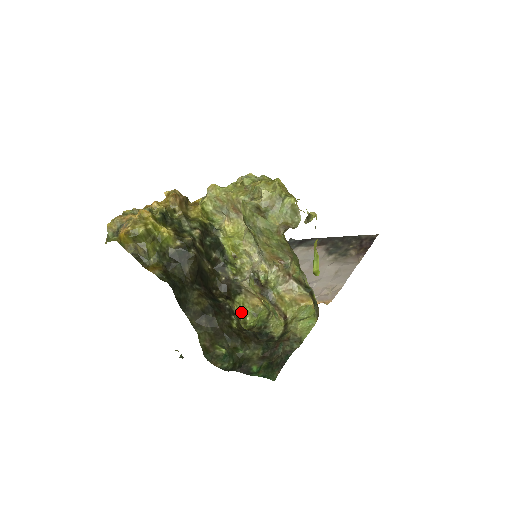
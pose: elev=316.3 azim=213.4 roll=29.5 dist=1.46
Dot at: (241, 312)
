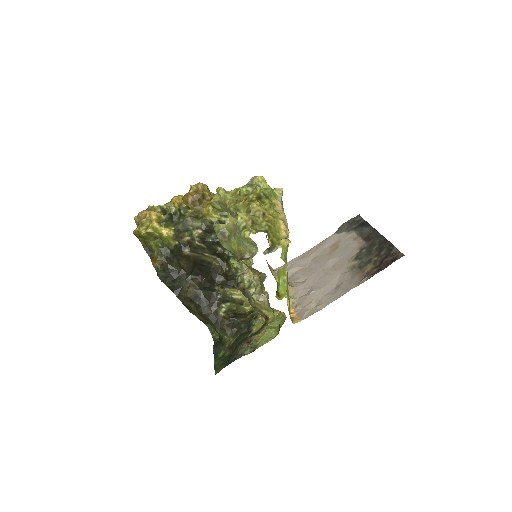
Dot at: occluded
